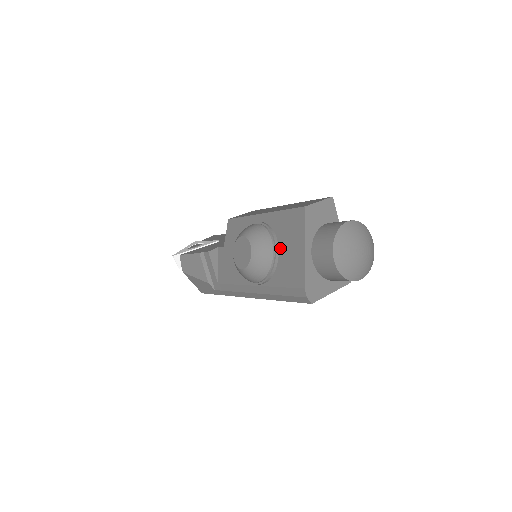
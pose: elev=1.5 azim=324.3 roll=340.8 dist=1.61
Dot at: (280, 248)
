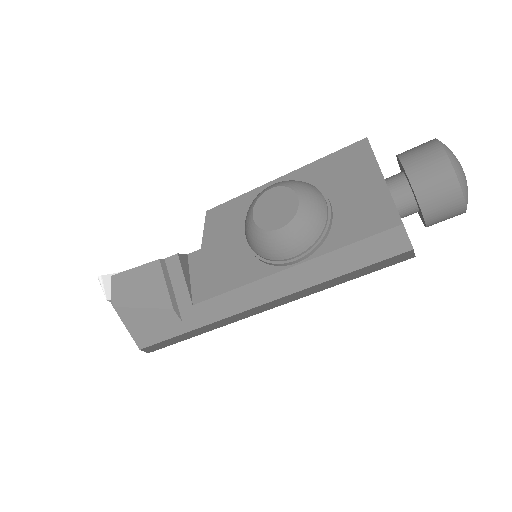
Dot at: (333, 198)
